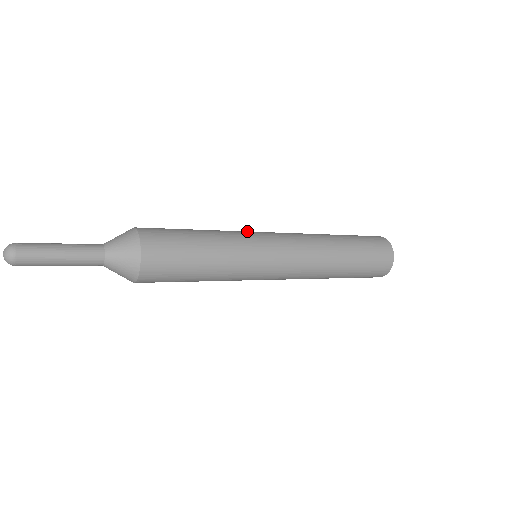
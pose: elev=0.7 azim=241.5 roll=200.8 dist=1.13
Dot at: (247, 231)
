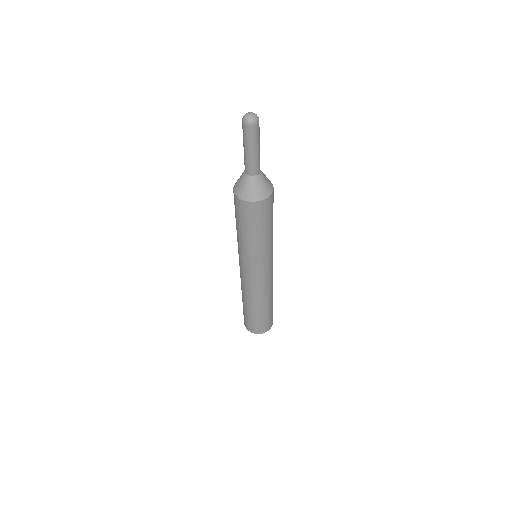
Dot at: occluded
